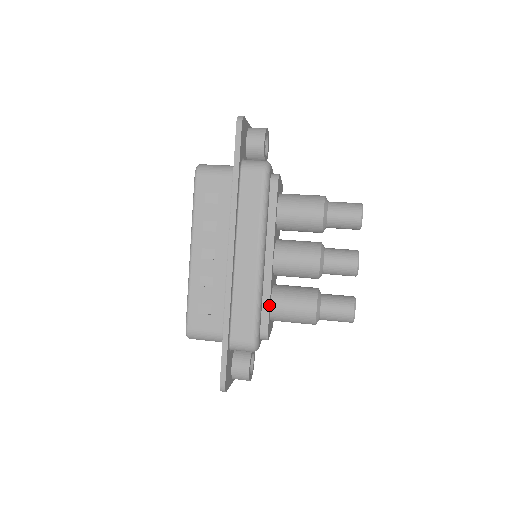
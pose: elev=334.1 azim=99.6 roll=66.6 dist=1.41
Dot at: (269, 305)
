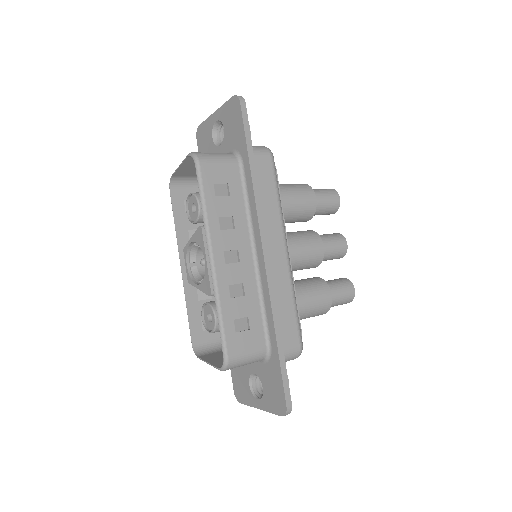
Dot at: occluded
